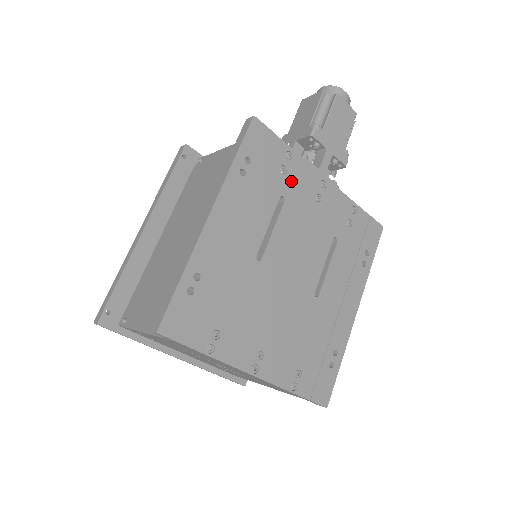
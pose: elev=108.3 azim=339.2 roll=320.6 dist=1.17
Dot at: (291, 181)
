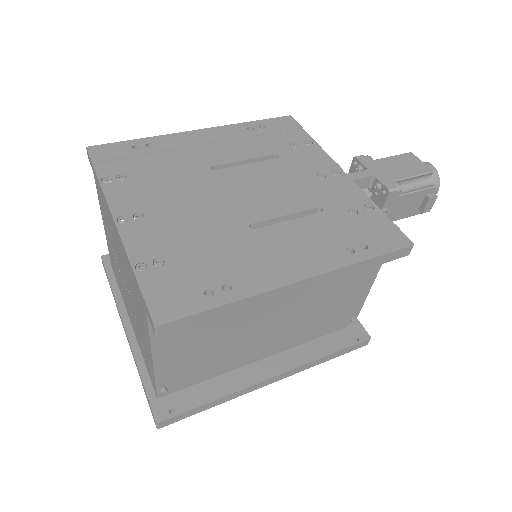
Dot at: (297, 154)
